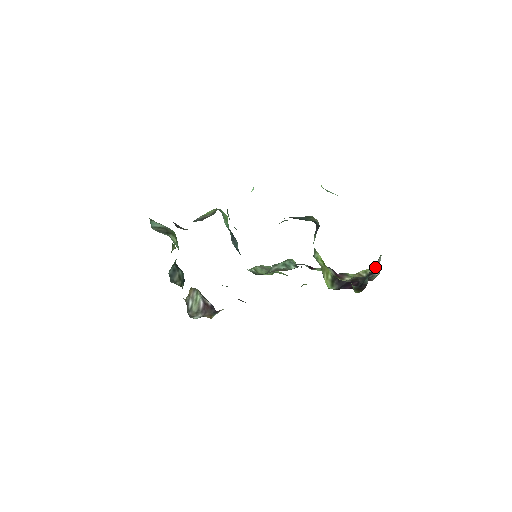
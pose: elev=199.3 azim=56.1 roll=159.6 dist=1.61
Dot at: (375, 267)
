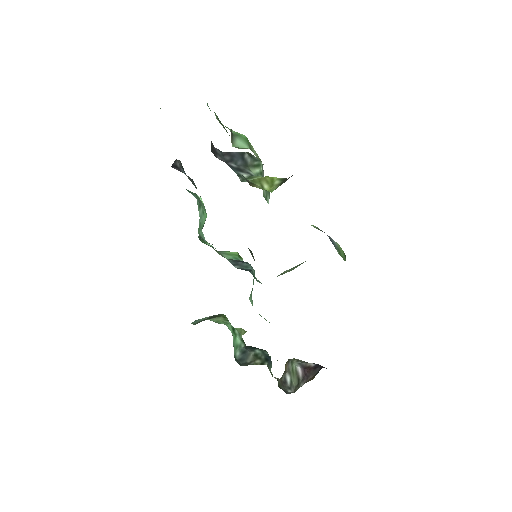
Dot at: occluded
